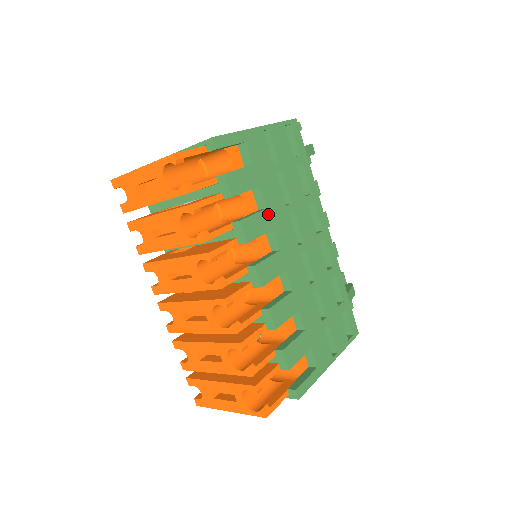
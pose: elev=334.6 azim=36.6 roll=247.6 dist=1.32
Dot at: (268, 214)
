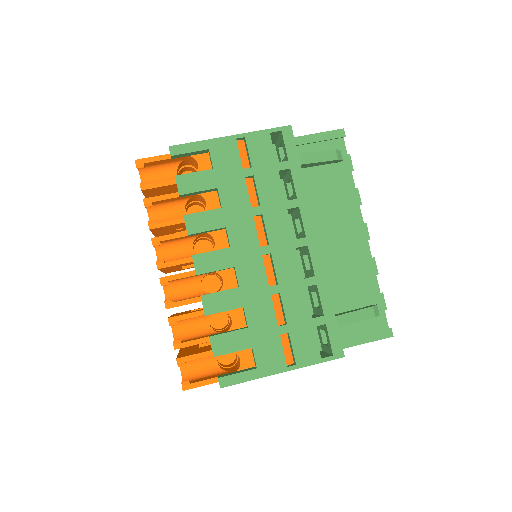
Dot at: (222, 213)
